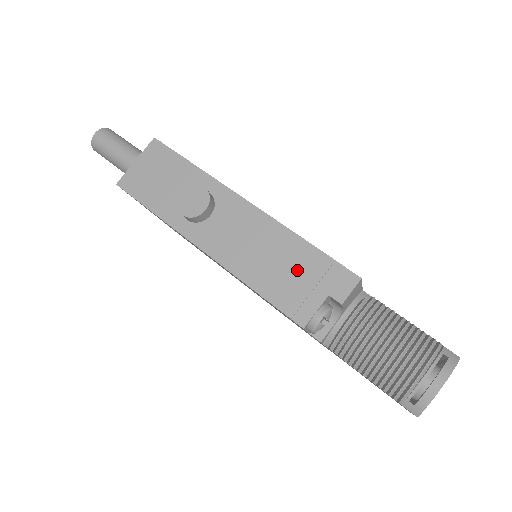
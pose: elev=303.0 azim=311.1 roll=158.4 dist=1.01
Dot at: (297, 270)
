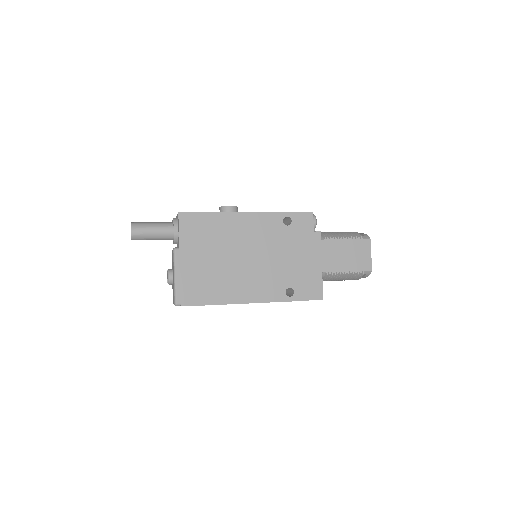
Dot at: occluded
